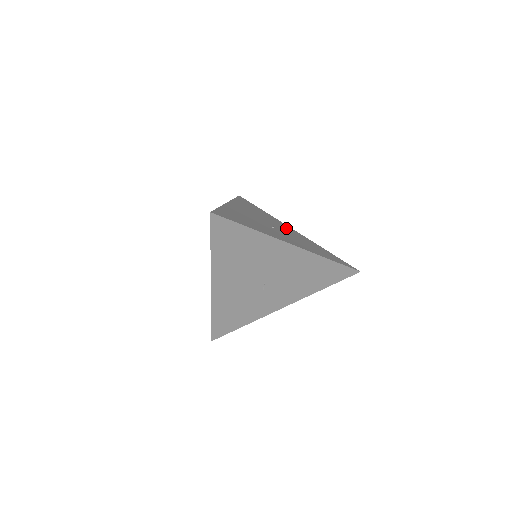
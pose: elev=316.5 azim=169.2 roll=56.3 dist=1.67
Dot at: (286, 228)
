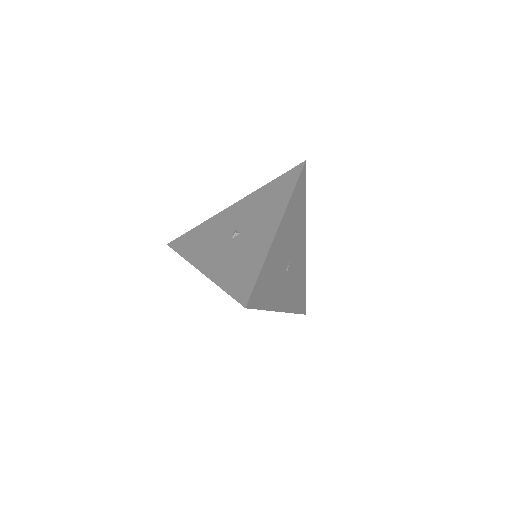
Dot at: (300, 248)
